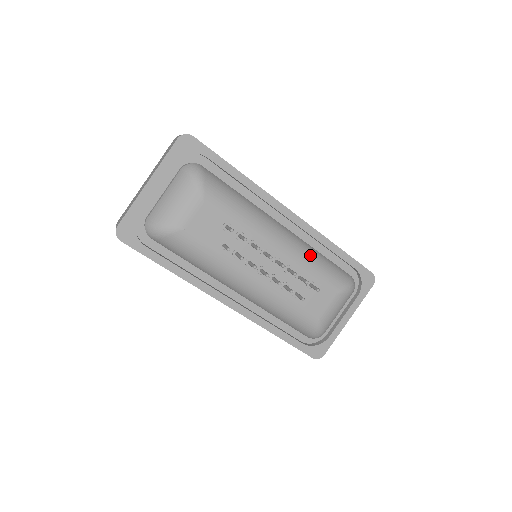
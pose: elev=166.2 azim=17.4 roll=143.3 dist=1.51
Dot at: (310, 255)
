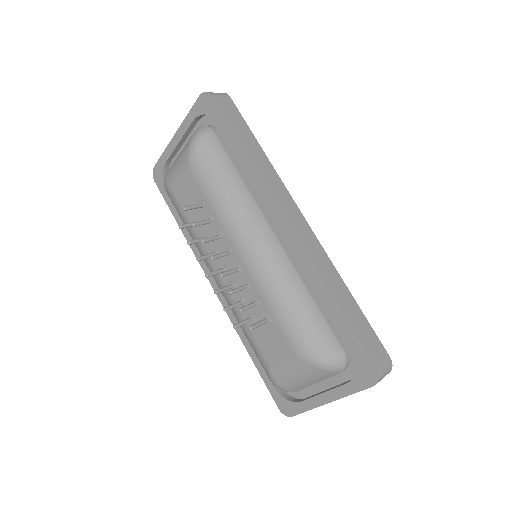
Dot at: (281, 286)
